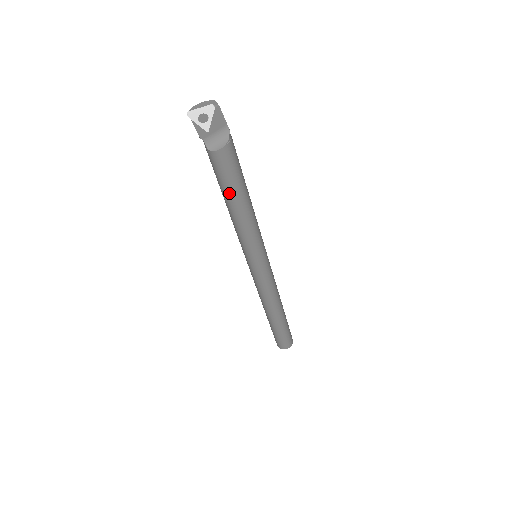
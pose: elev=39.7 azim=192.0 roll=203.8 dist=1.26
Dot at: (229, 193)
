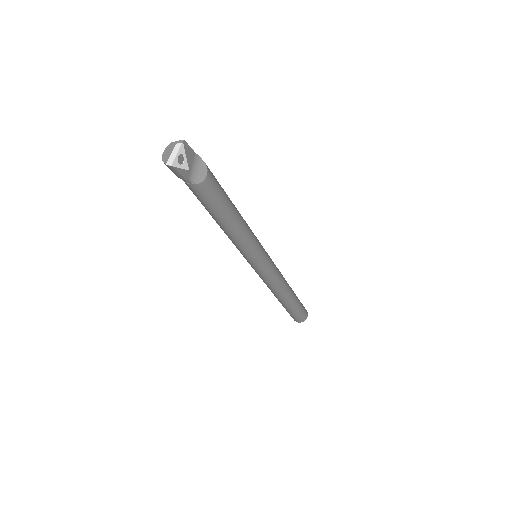
Dot at: (226, 211)
